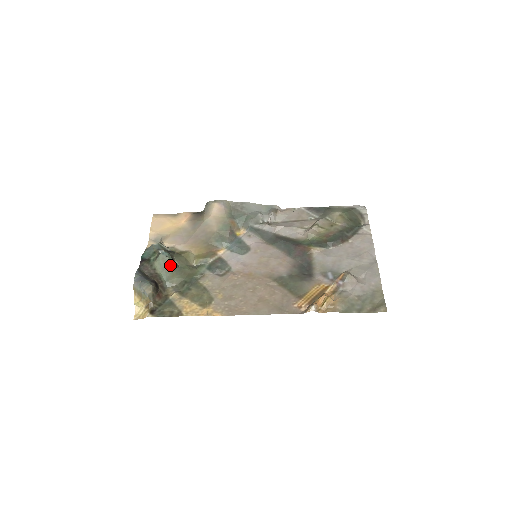
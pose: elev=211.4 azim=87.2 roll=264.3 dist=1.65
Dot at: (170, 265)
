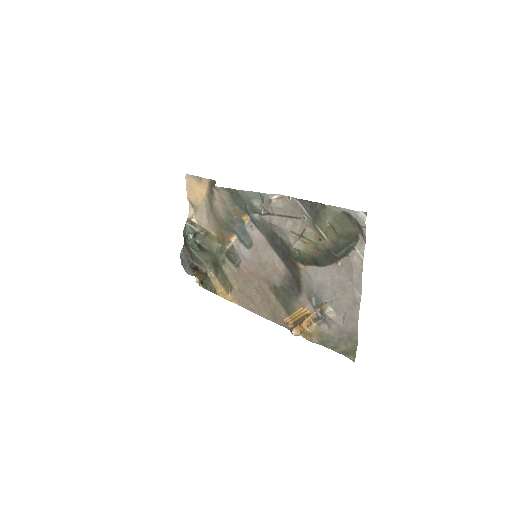
Dot at: (199, 250)
